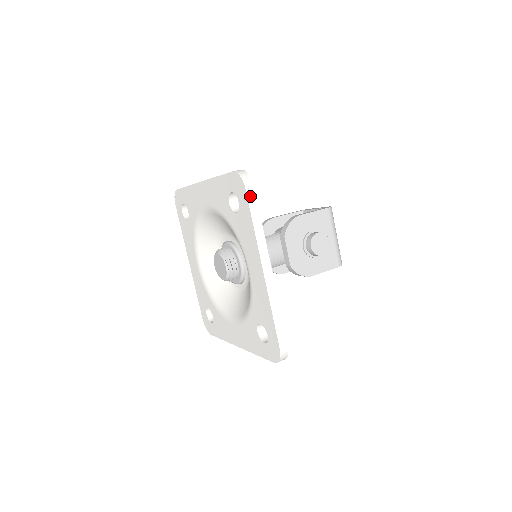
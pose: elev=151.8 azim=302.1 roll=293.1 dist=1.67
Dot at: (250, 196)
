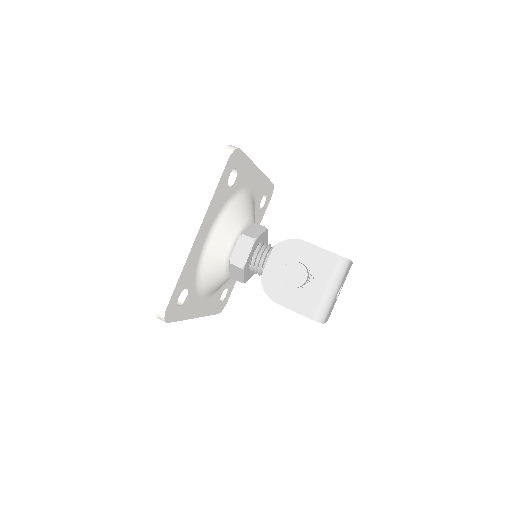
Dot at: (219, 166)
